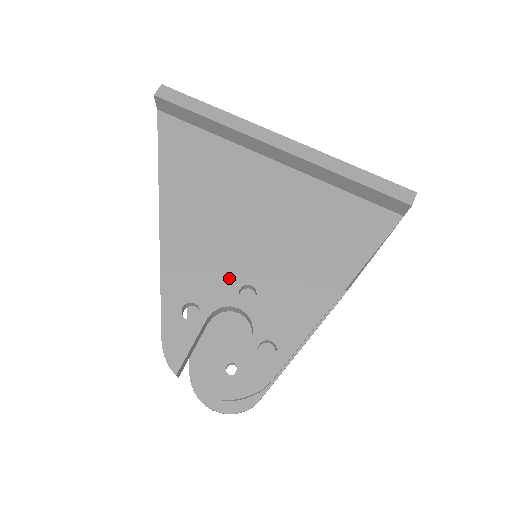
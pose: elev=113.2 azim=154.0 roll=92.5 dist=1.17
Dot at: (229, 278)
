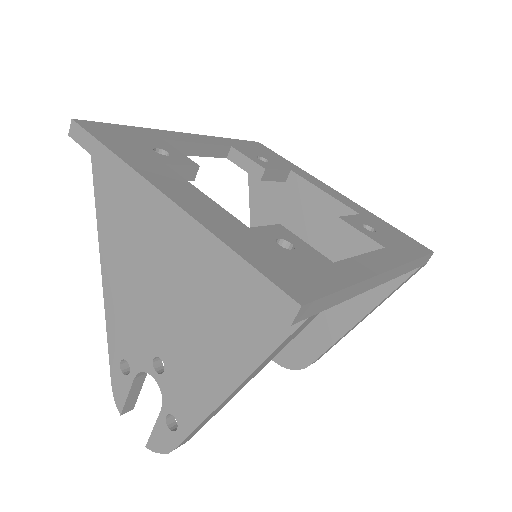
Dot at: (146, 346)
